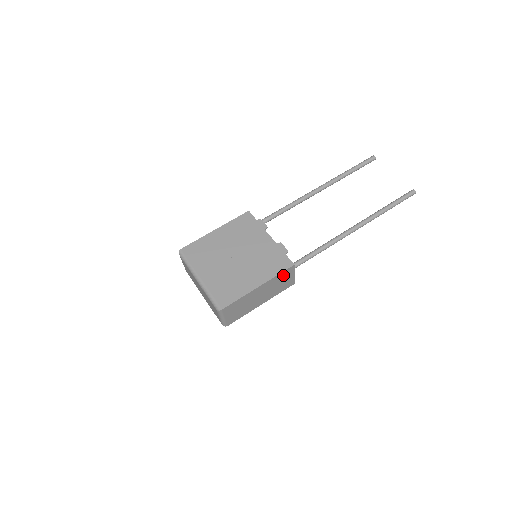
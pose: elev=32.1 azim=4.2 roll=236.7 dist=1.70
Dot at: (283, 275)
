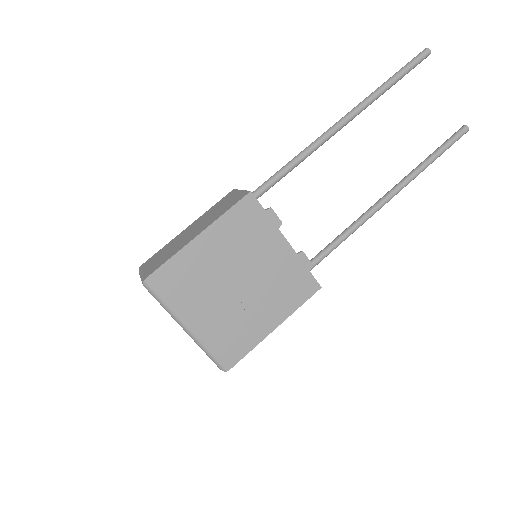
Dot at: occluded
